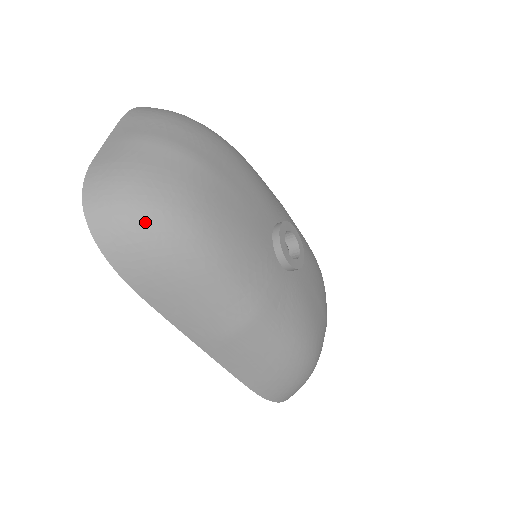
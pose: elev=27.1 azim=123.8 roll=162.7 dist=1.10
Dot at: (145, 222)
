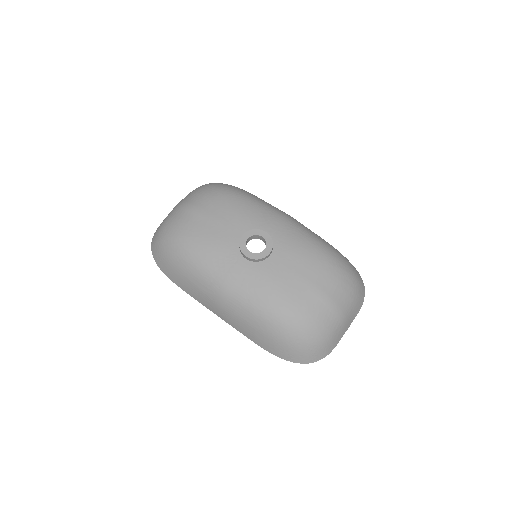
Dot at: (163, 246)
